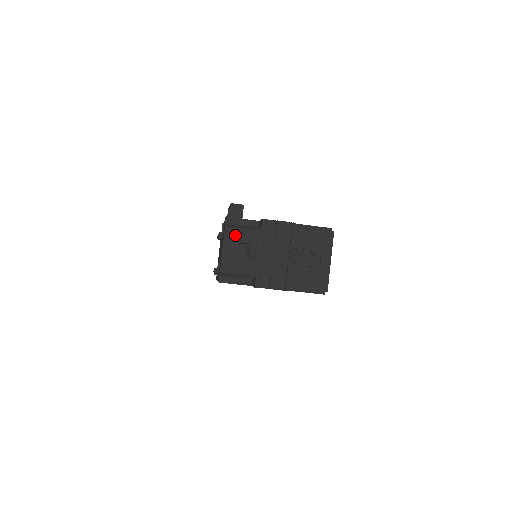
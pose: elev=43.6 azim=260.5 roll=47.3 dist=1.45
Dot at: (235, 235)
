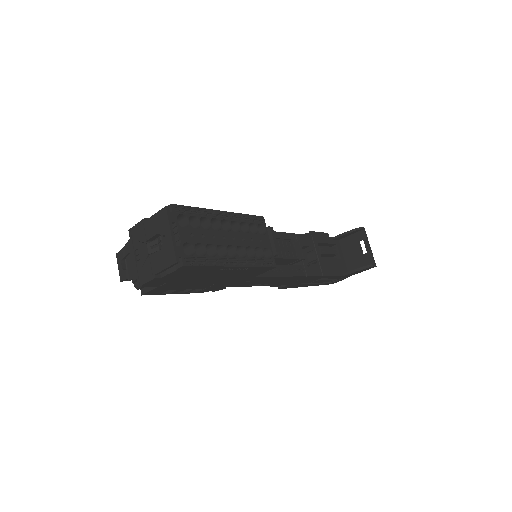
Dot at: (120, 253)
